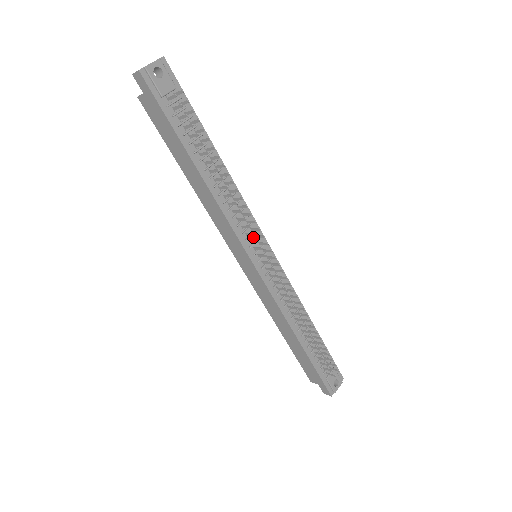
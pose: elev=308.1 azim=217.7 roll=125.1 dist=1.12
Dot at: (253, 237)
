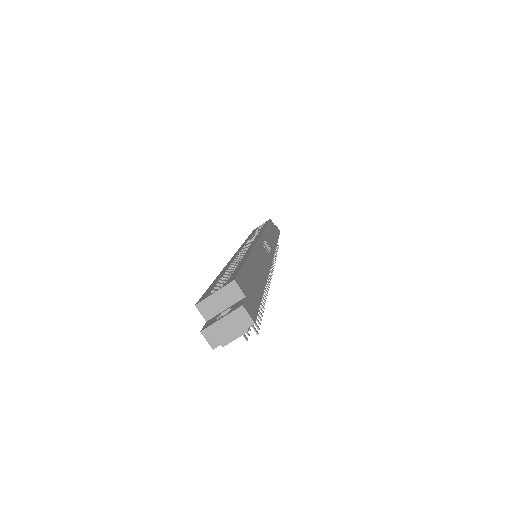
Dot at: occluded
